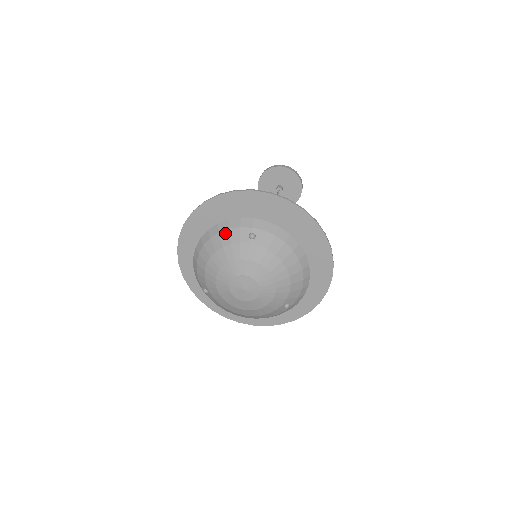
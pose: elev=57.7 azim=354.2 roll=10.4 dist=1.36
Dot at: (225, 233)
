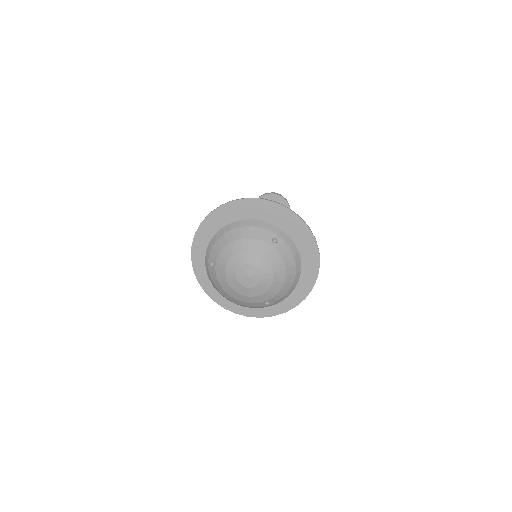
Dot at: (255, 229)
